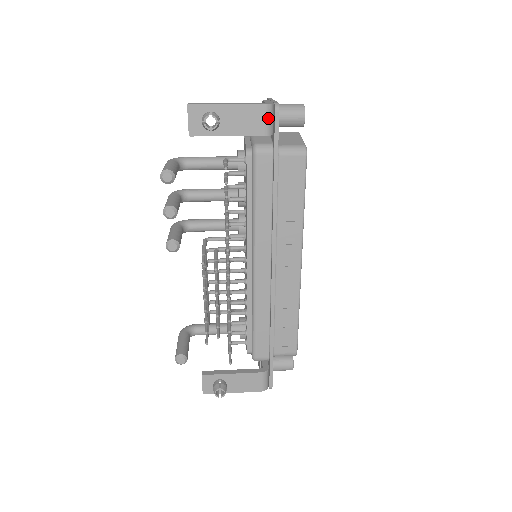
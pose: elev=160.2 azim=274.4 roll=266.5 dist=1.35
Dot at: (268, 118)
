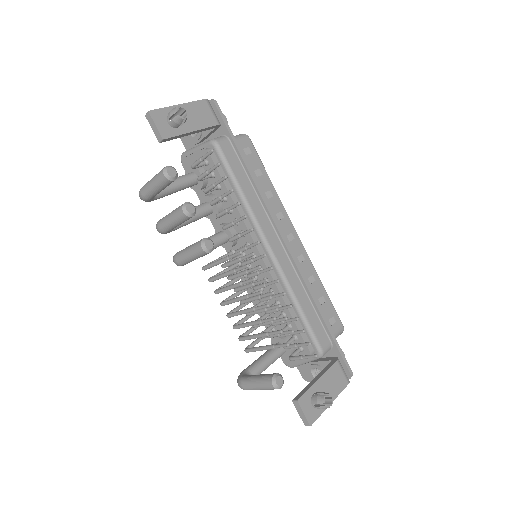
Dot at: (212, 110)
